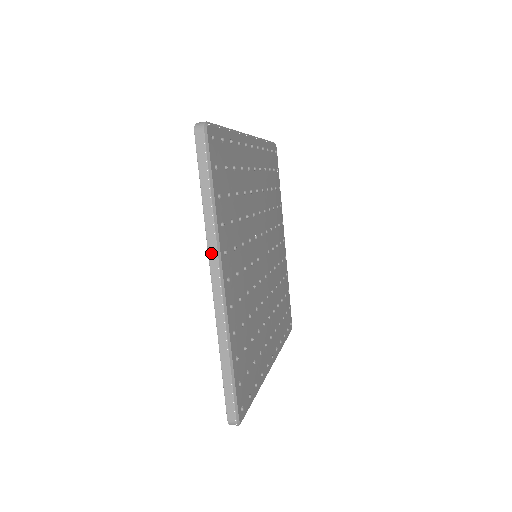
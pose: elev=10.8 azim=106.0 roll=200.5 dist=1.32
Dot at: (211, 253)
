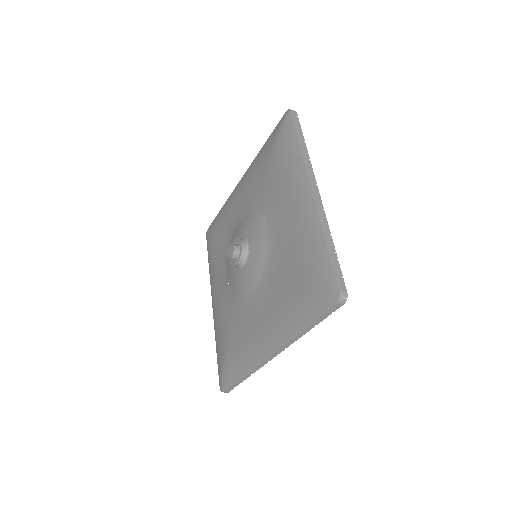
Dot at: (309, 170)
